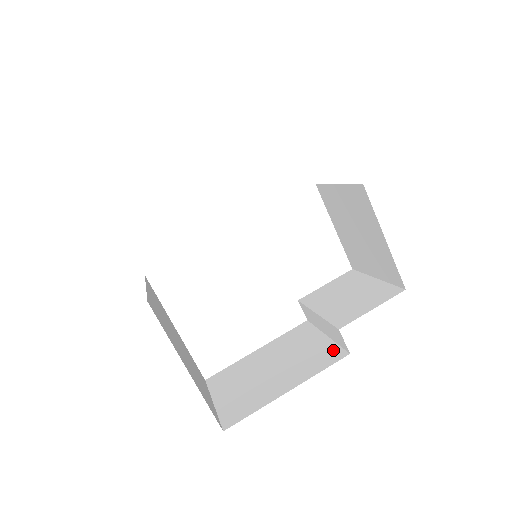
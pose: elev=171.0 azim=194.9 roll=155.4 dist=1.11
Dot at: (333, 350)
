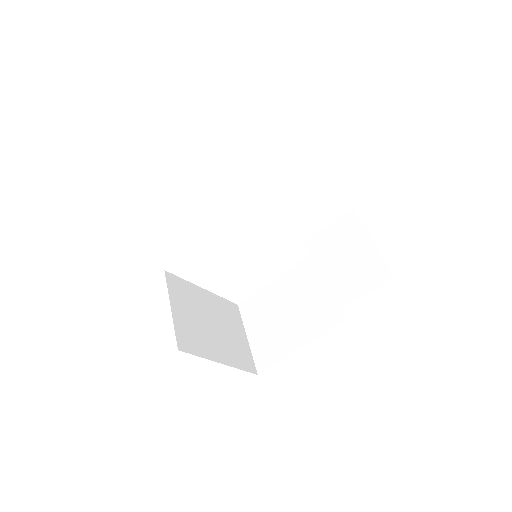
Dot at: occluded
